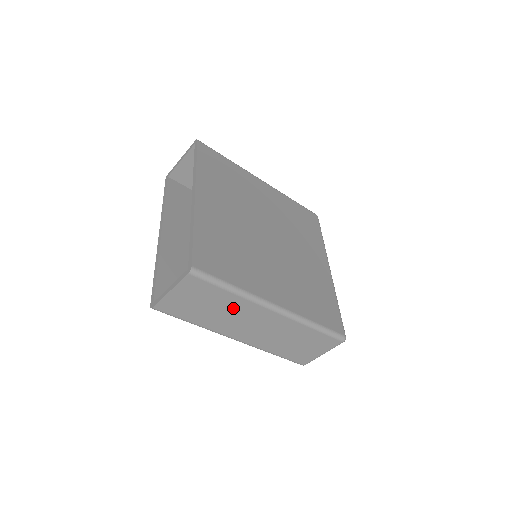
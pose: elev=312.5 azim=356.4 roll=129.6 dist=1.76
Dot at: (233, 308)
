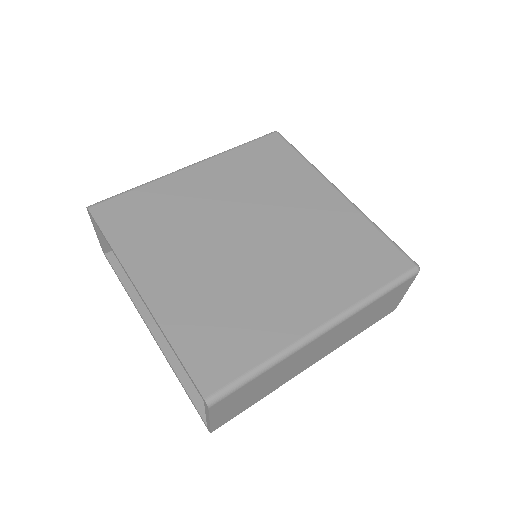
Dot at: (282, 369)
